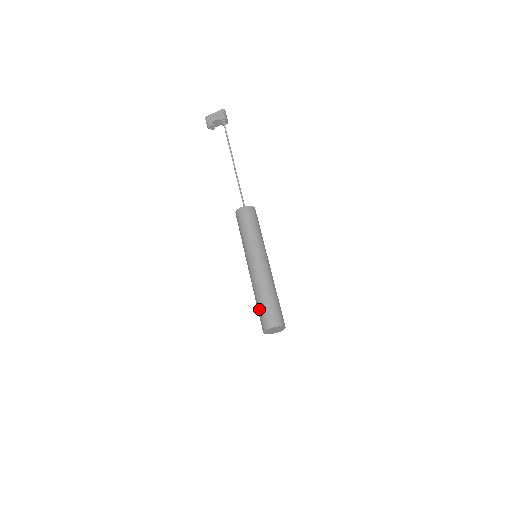
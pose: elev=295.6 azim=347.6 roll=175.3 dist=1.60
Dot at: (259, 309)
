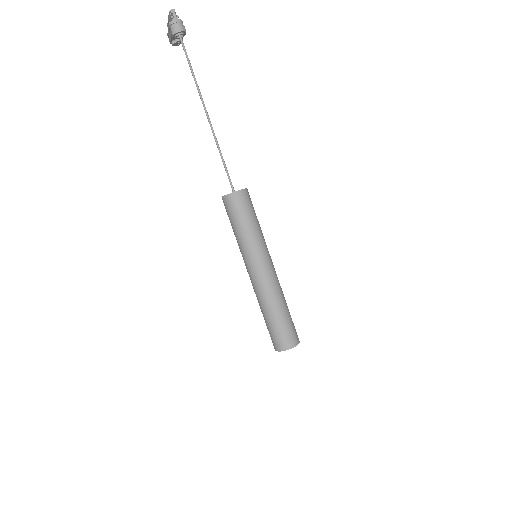
Dot at: occluded
